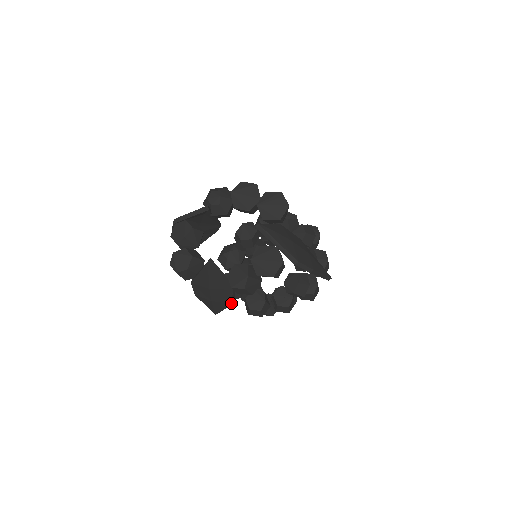
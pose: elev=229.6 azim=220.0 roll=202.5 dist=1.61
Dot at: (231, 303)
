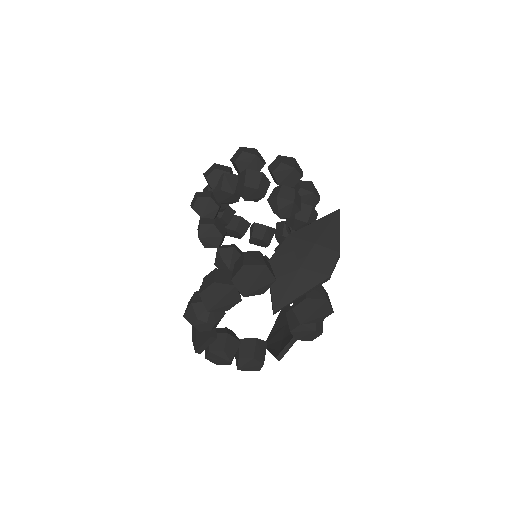
Dot at: occluded
